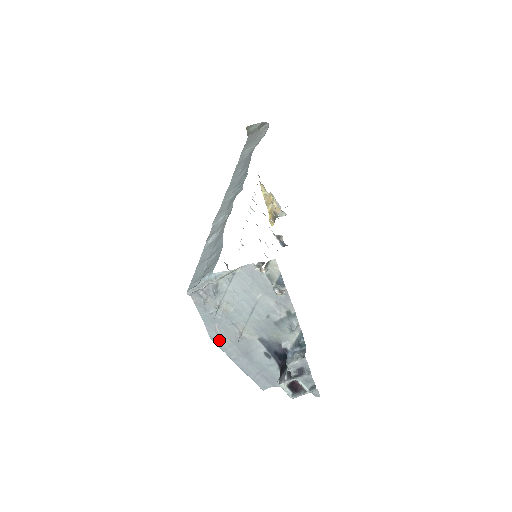
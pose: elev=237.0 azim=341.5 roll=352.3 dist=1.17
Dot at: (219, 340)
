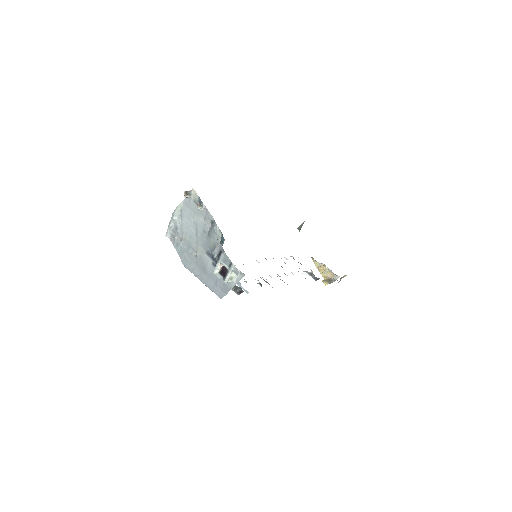
Dot at: (188, 265)
